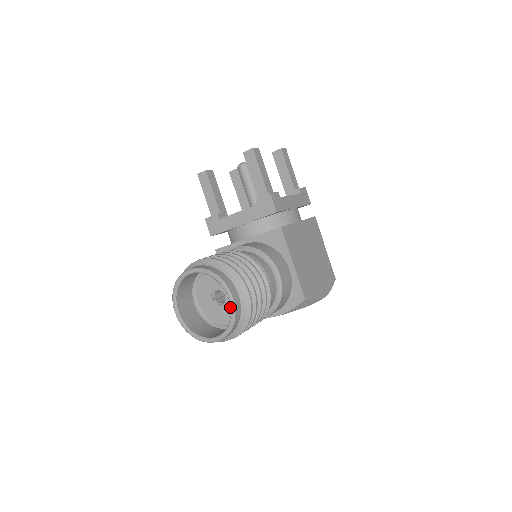
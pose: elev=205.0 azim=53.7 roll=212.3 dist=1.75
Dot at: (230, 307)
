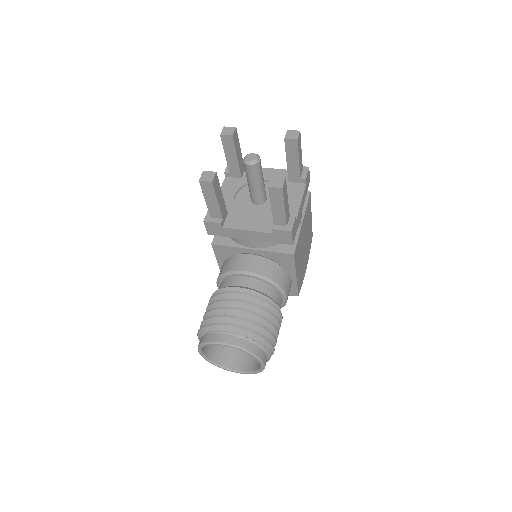
Dot at: (260, 367)
